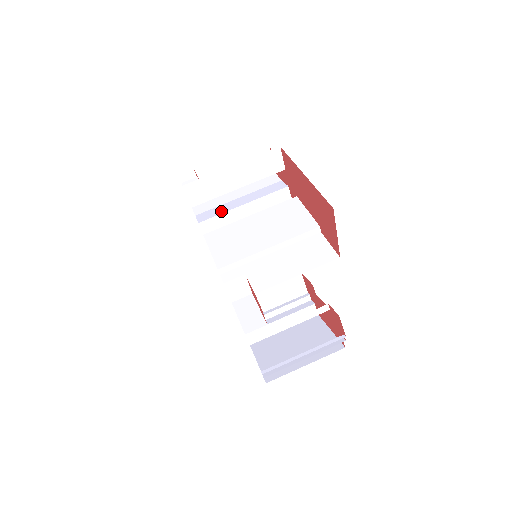
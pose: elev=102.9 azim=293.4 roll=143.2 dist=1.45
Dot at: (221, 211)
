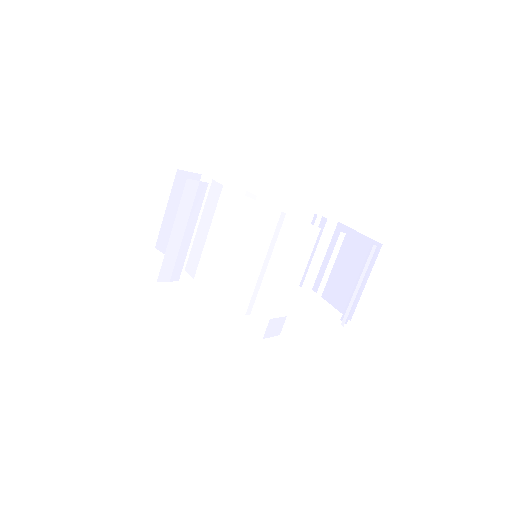
Dot at: (198, 254)
